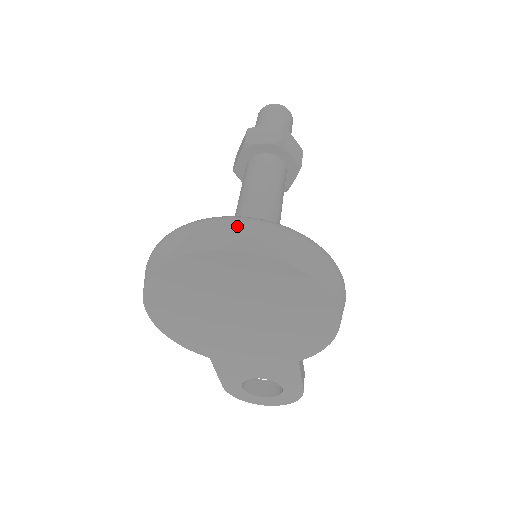
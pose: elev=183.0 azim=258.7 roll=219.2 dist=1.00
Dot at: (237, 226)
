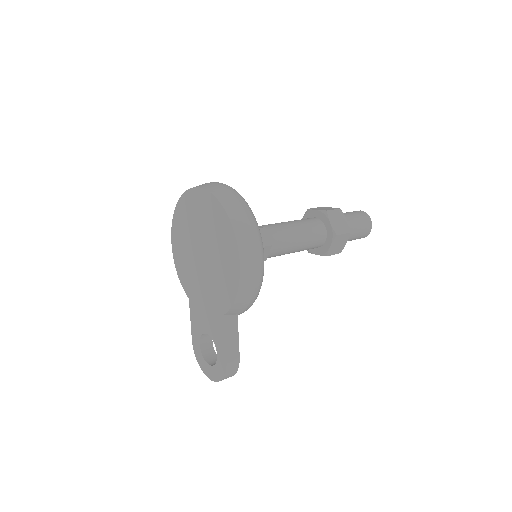
Dot at: (216, 183)
